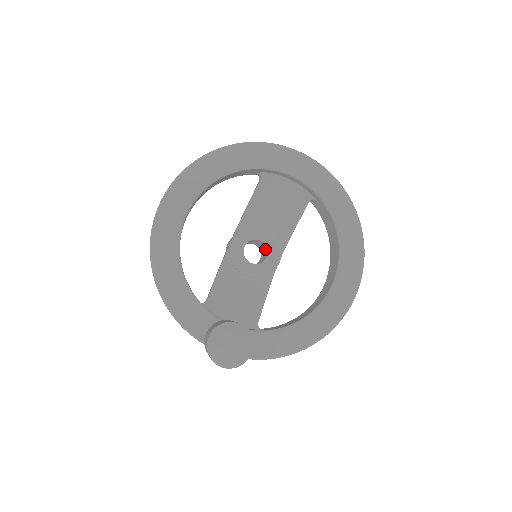
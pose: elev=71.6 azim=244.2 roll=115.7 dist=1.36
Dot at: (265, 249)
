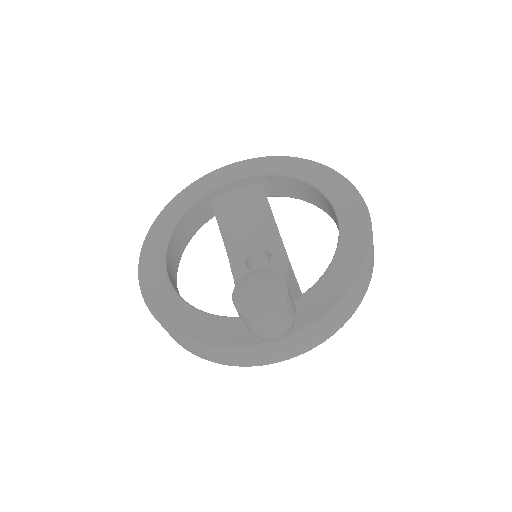
Dot at: (267, 256)
